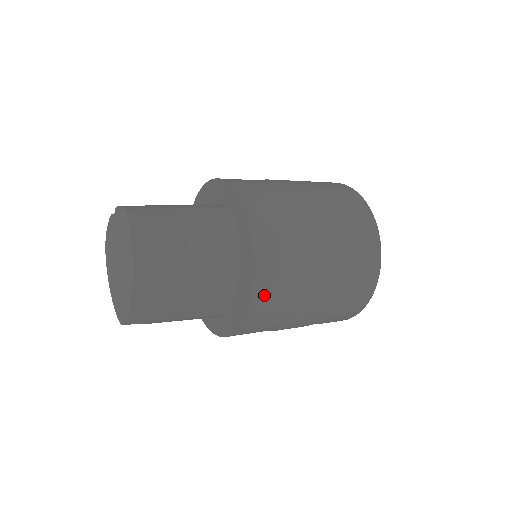
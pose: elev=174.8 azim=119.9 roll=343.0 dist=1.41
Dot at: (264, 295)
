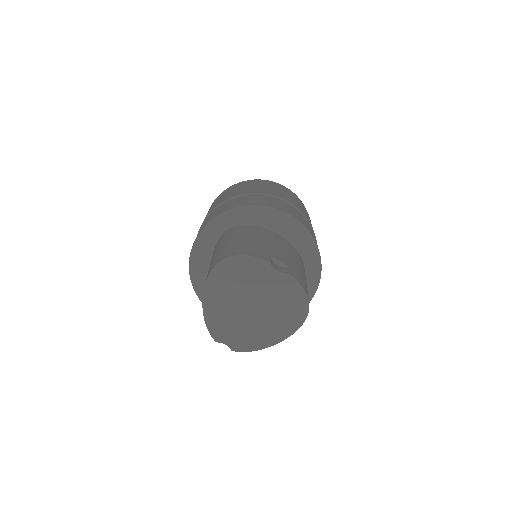
Dot at: occluded
